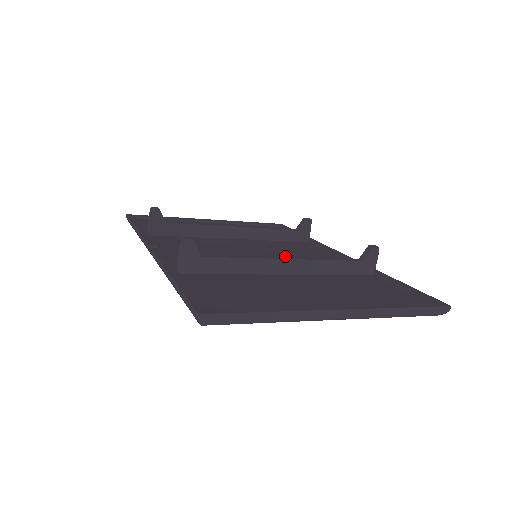
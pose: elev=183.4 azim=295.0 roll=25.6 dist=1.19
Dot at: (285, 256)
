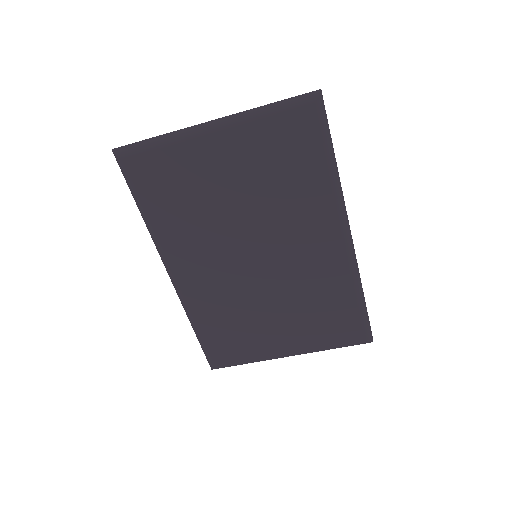
Dot at: occluded
